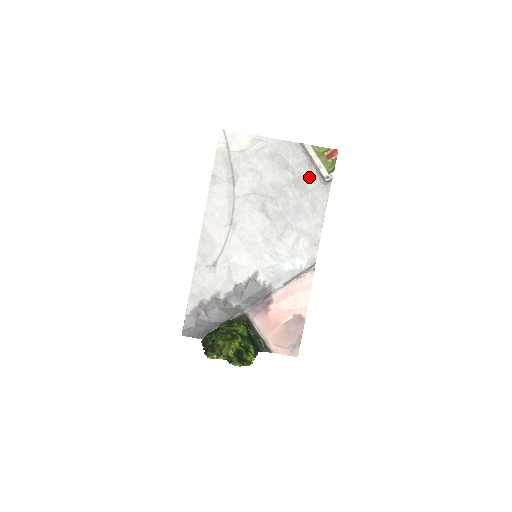
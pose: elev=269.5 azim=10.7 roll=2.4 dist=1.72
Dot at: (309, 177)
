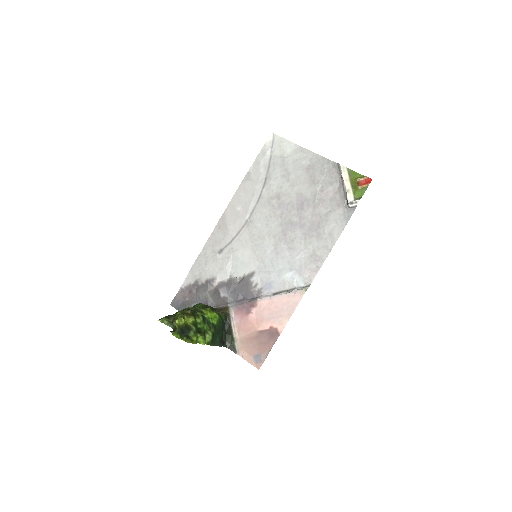
Dot at: (335, 198)
